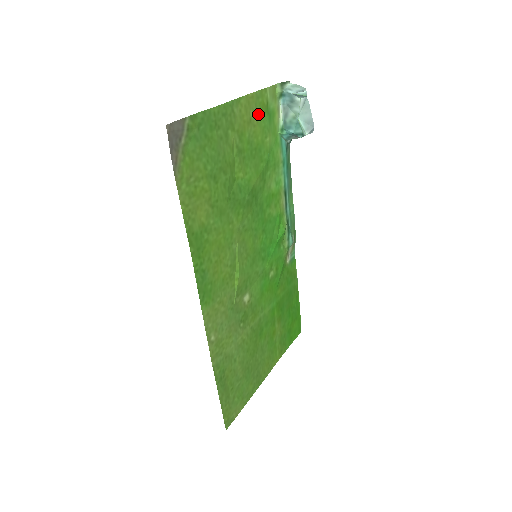
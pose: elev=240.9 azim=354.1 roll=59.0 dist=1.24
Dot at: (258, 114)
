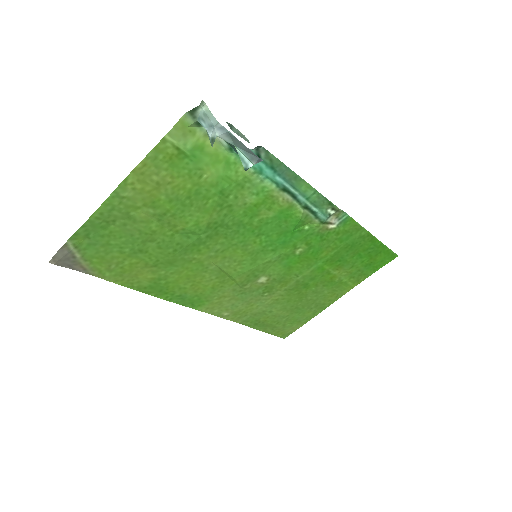
Dot at: (168, 169)
